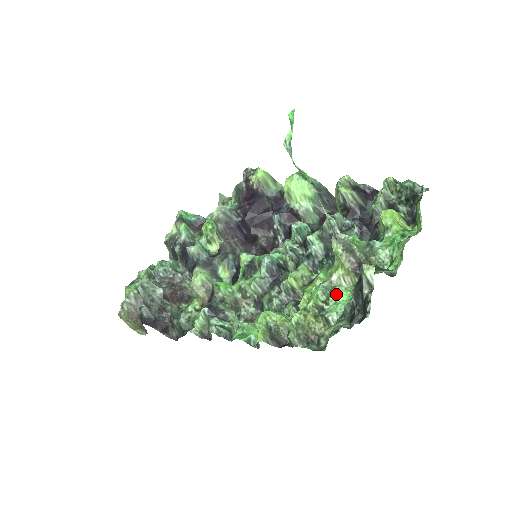
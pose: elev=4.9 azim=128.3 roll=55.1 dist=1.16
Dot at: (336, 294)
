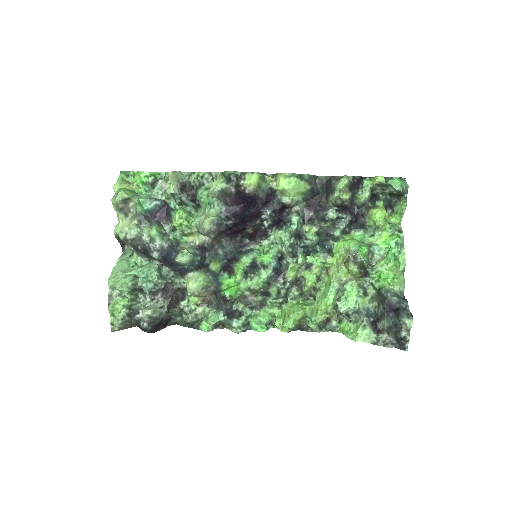
Dot at: (347, 294)
